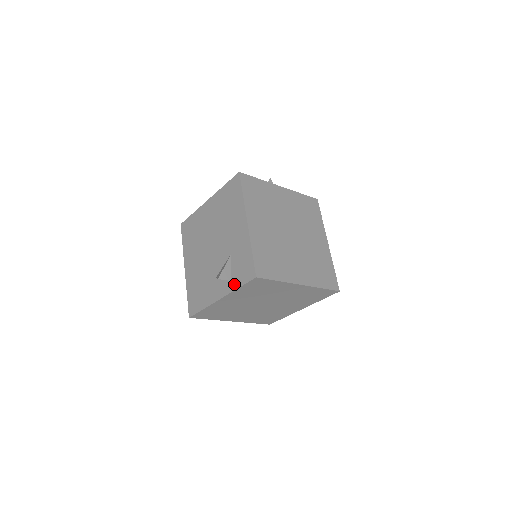
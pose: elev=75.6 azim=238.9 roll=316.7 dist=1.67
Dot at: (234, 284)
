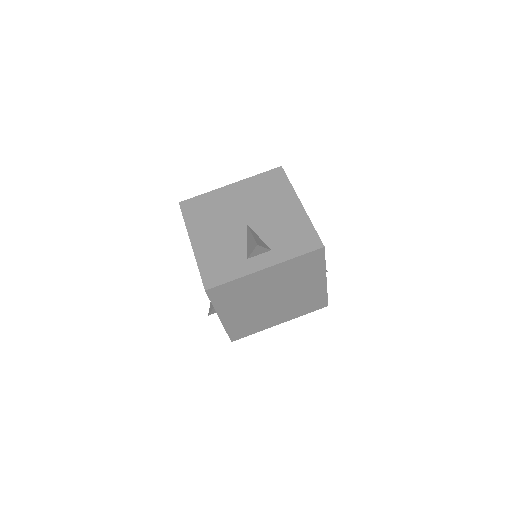
Dot at: occluded
